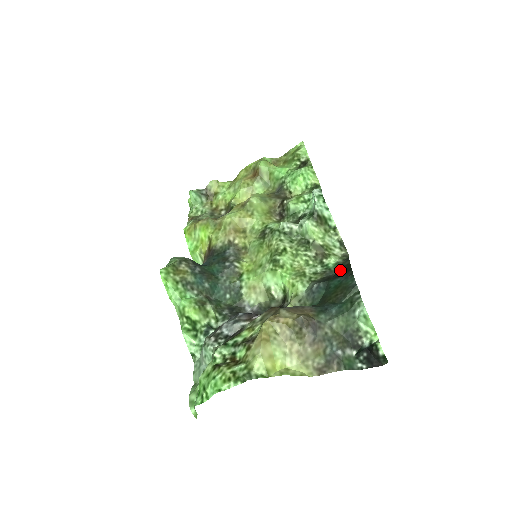
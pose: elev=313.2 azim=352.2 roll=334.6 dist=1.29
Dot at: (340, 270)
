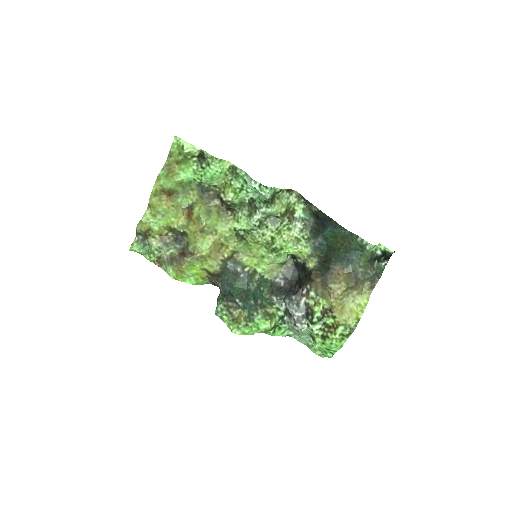
Dot at: (319, 220)
